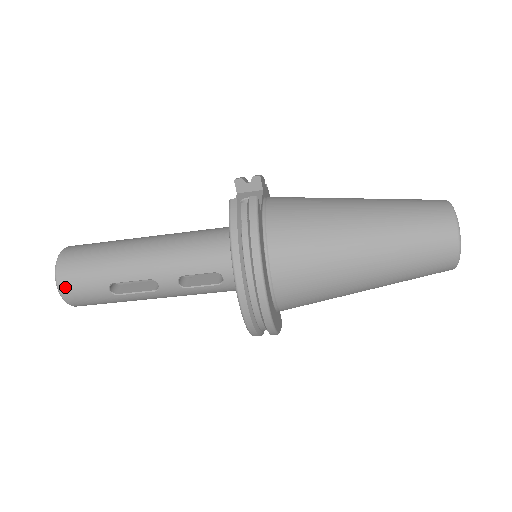
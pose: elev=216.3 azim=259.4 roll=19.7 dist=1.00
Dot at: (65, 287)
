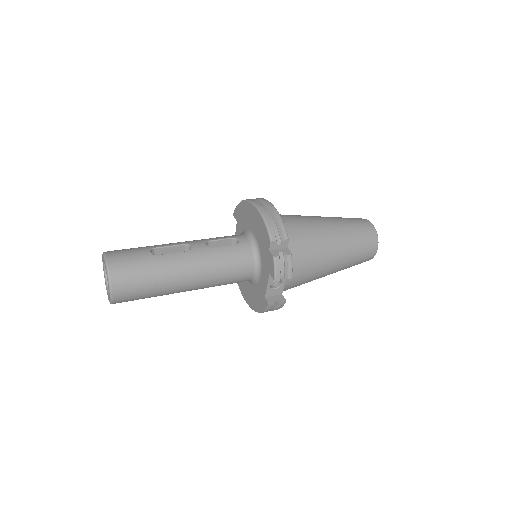
Dot at: occluded
